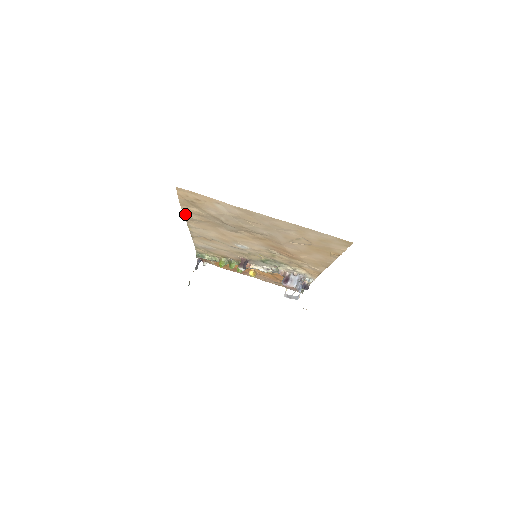
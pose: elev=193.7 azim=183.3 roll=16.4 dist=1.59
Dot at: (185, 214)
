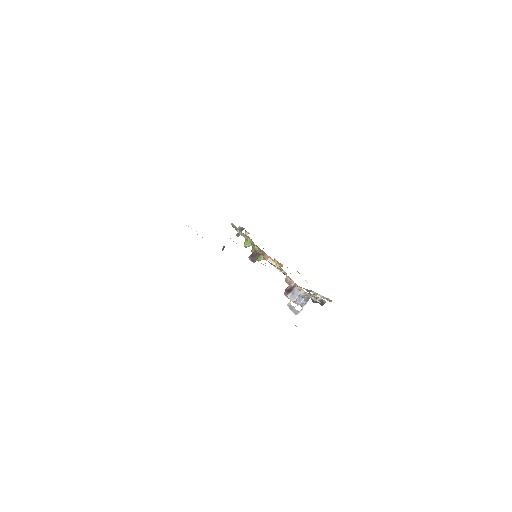
Dot at: occluded
